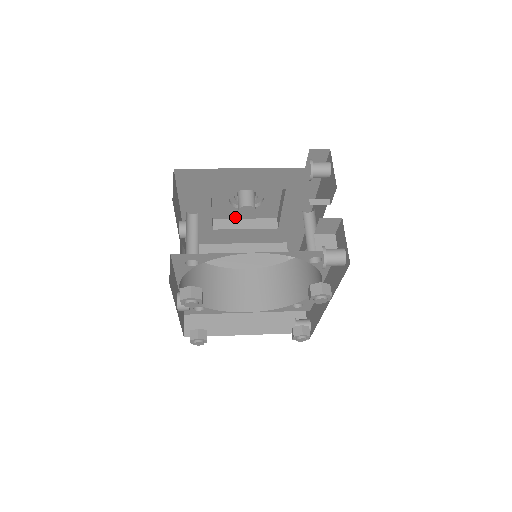
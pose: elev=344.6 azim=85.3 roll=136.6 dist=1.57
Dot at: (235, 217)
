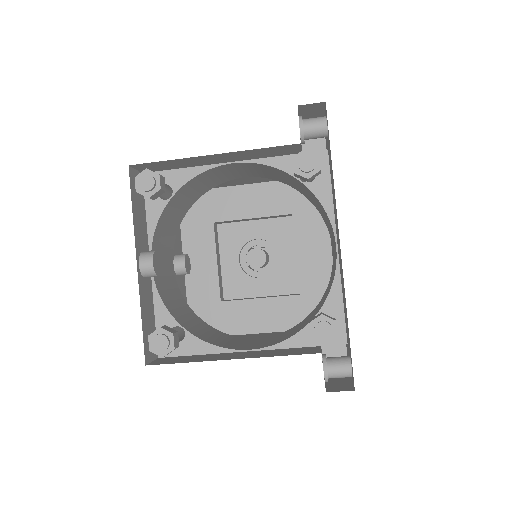
Dot at: (250, 295)
